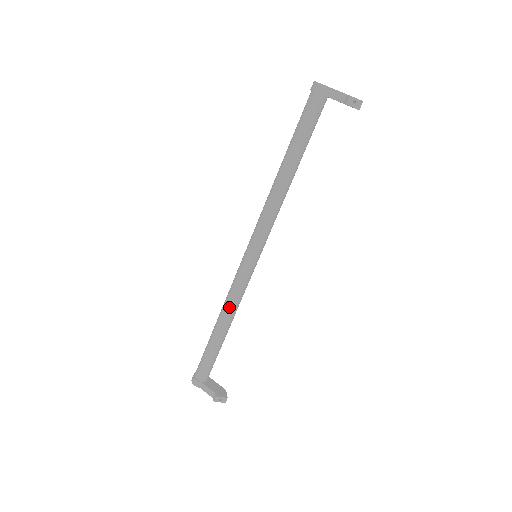
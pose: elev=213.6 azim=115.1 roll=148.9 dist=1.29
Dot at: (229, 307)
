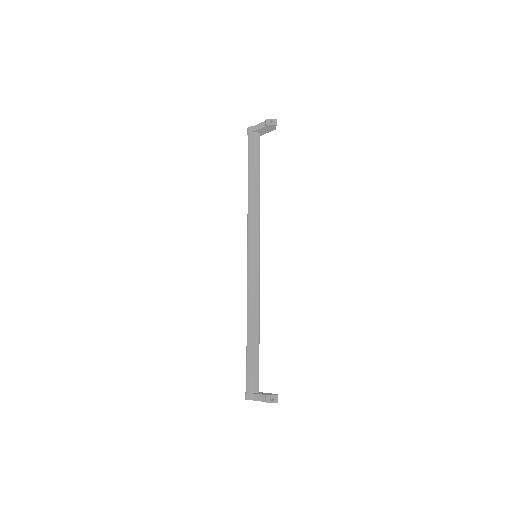
Dot at: (250, 306)
